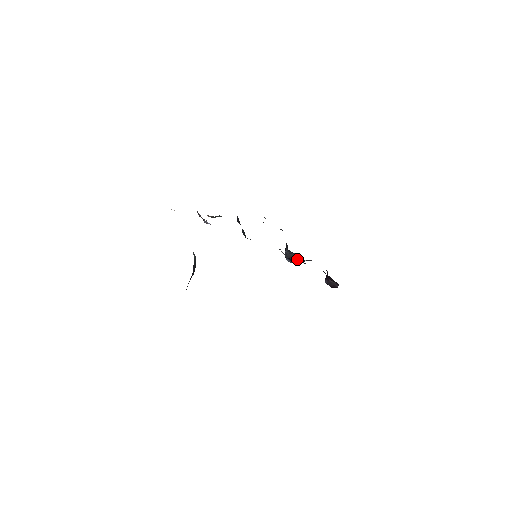
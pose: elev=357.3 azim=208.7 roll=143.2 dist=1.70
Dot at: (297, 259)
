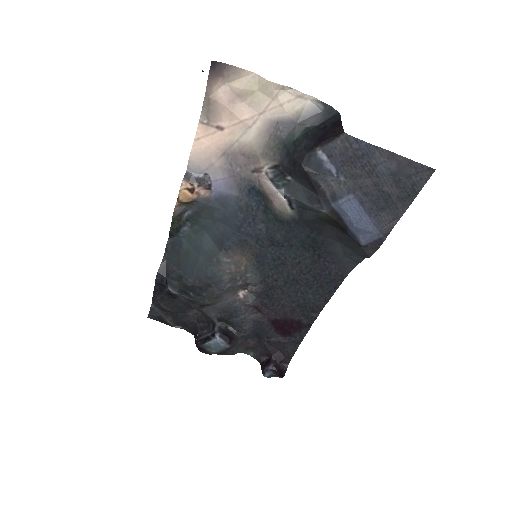
Dot at: (233, 336)
